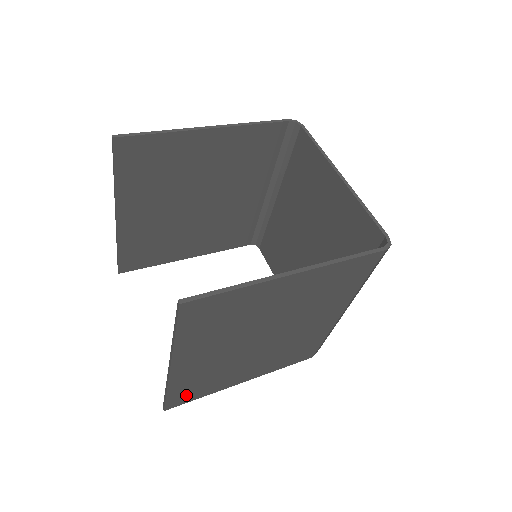
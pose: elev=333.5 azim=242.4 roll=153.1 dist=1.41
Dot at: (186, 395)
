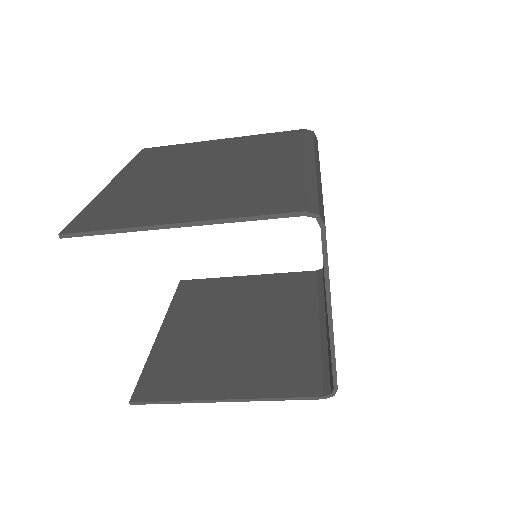
Dot at: (98, 219)
